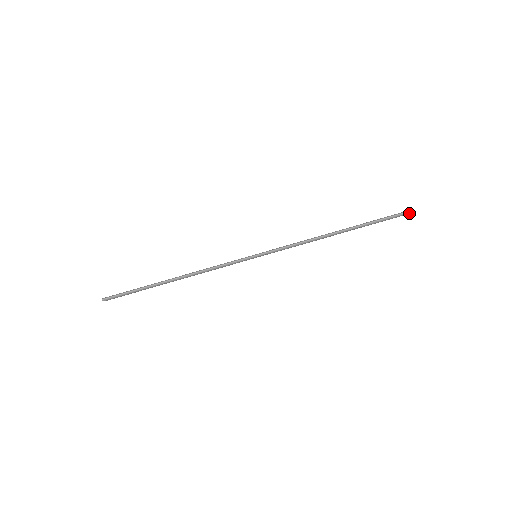
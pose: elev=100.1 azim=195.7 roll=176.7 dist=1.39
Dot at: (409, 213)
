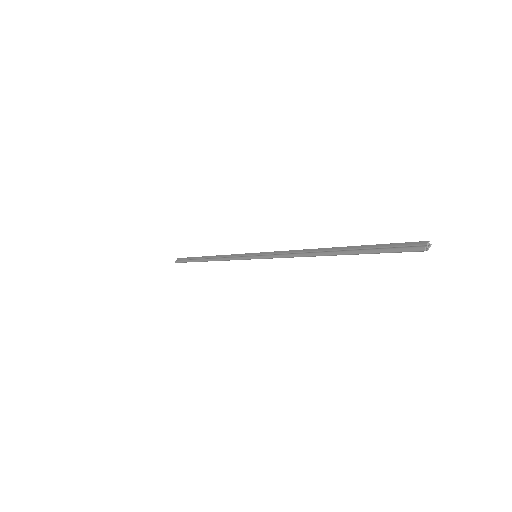
Dot at: (428, 247)
